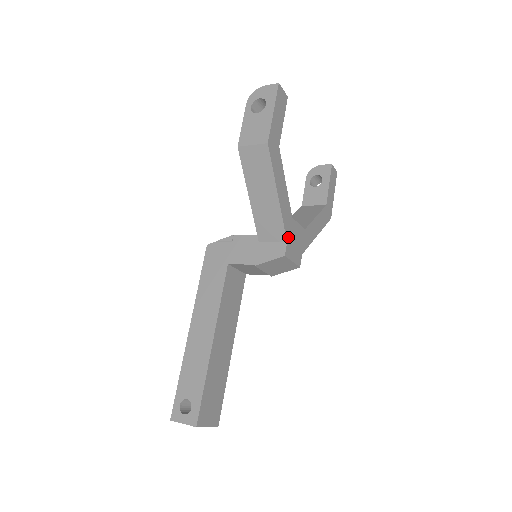
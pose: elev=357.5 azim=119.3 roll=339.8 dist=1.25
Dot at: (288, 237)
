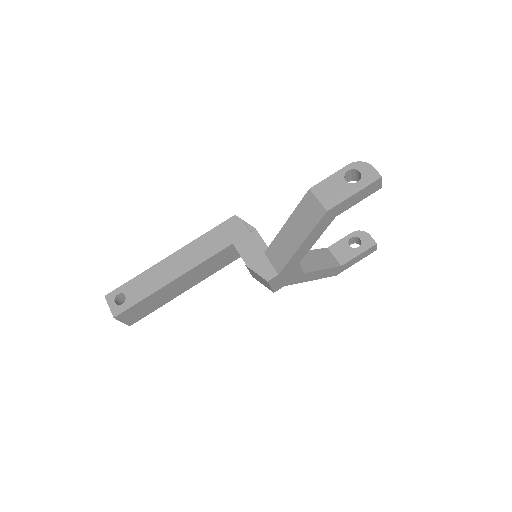
Dot at: (283, 272)
